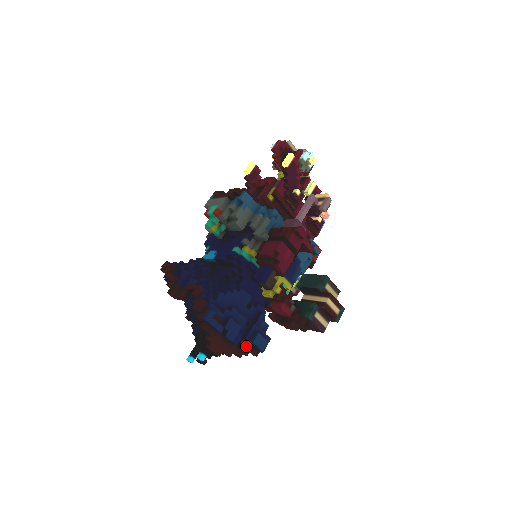
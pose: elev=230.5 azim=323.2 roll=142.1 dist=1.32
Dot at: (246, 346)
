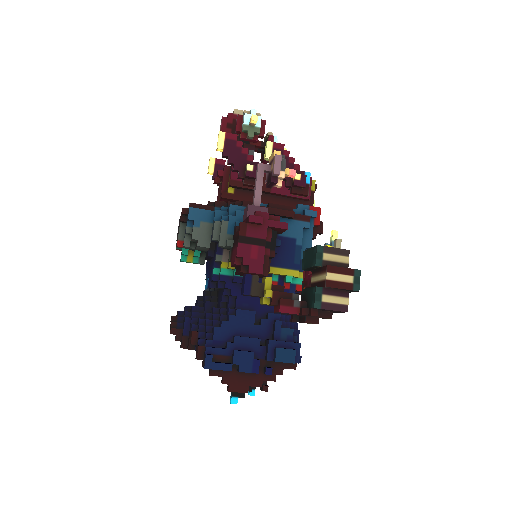
Dot at: (272, 368)
